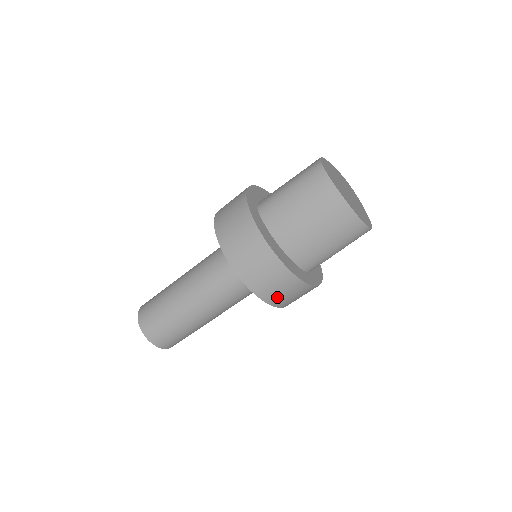
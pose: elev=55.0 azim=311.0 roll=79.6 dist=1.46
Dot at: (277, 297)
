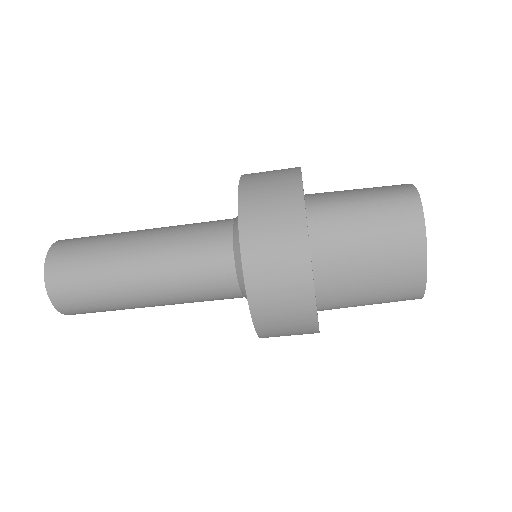
Dot at: (274, 330)
